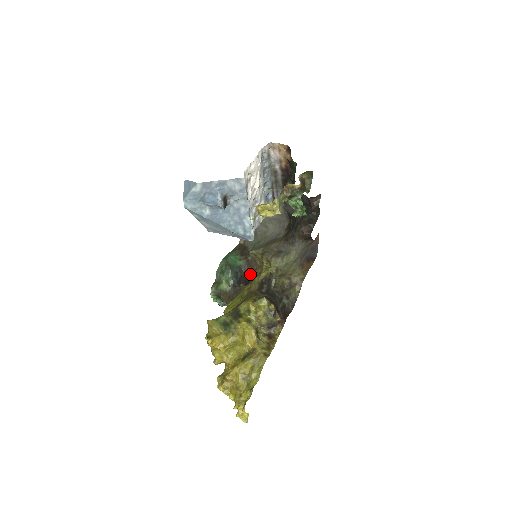
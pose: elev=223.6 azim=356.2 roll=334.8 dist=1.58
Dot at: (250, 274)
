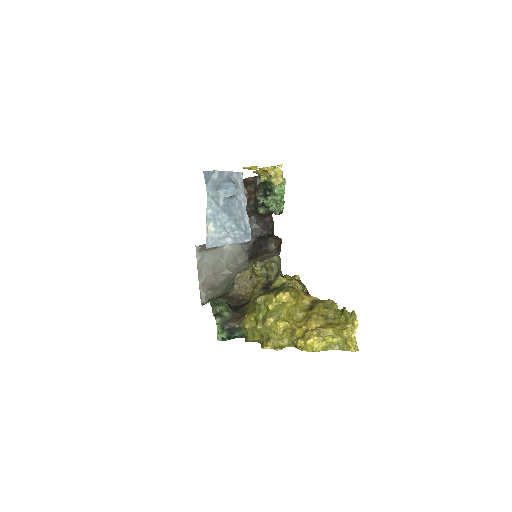
Dot at: (240, 303)
